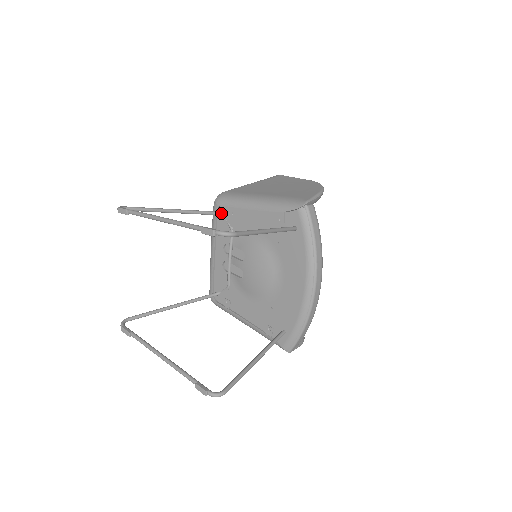
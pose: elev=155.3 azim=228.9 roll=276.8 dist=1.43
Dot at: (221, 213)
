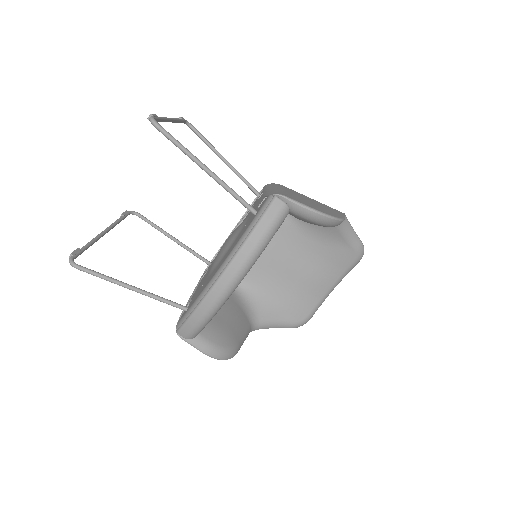
Dot at: (259, 194)
